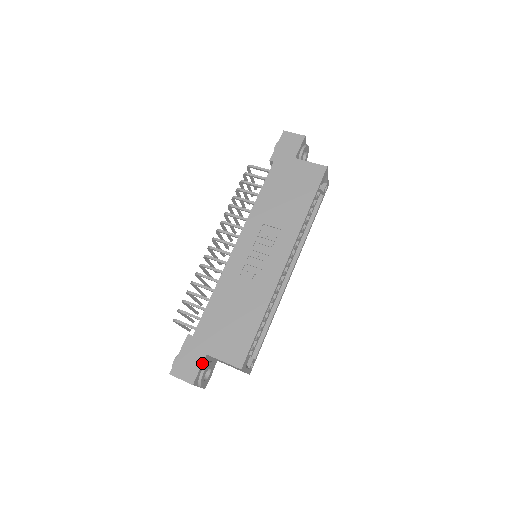
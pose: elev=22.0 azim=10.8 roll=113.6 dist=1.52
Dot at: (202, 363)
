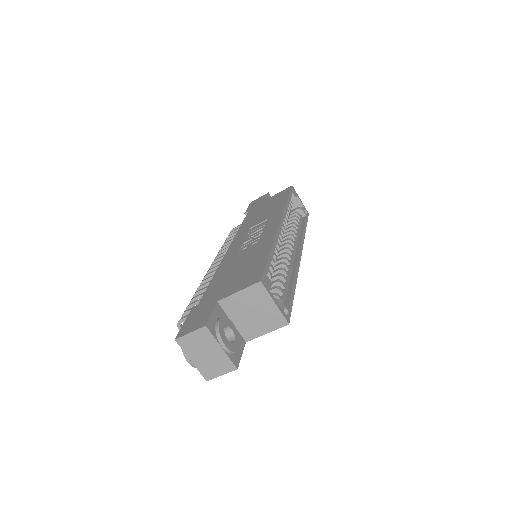
Dot at: (213, 308)
